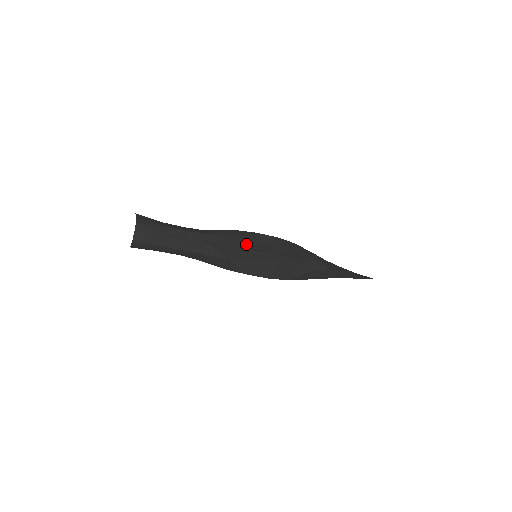
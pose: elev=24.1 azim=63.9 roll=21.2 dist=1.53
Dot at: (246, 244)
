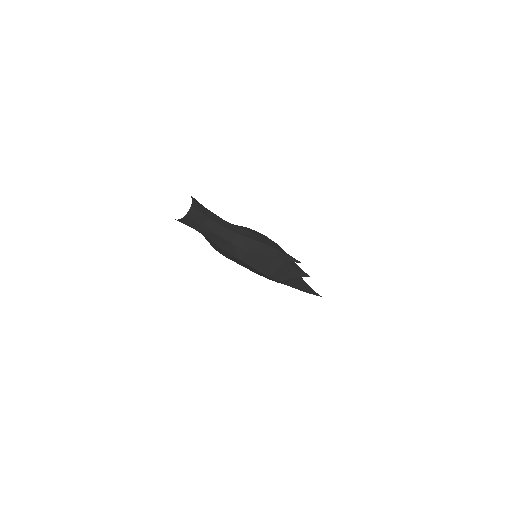
Dot at: (267, 242)
